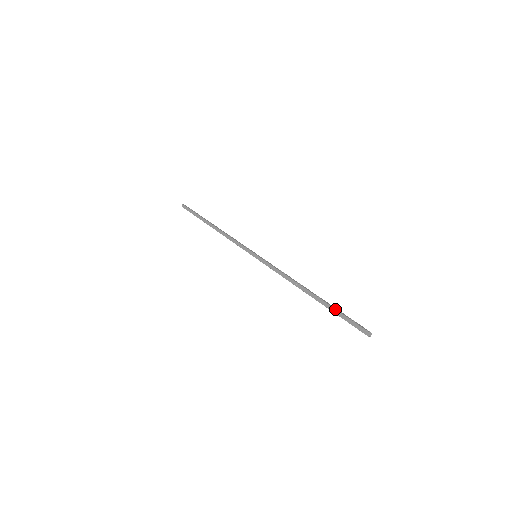
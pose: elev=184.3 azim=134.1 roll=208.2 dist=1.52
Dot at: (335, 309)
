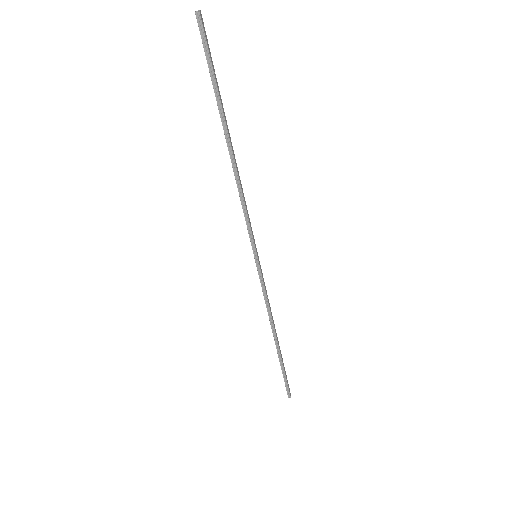
Dot at: (214, 90)
